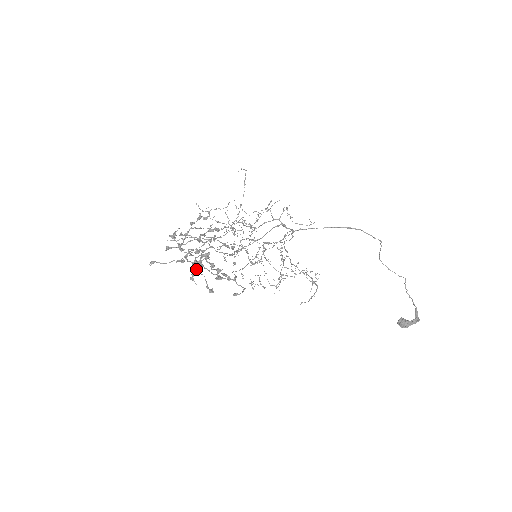
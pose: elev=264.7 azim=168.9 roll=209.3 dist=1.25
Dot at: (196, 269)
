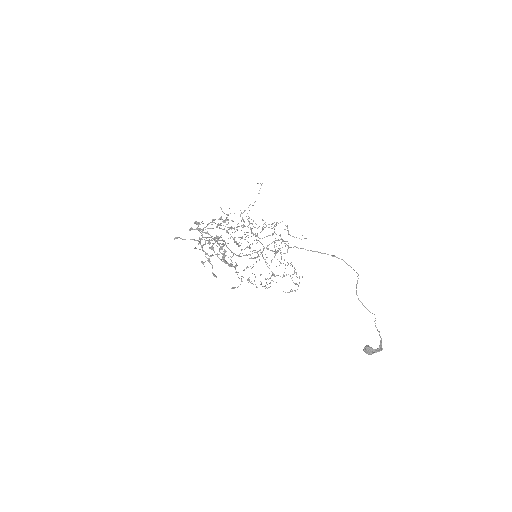
Dot at: (207, 258)
